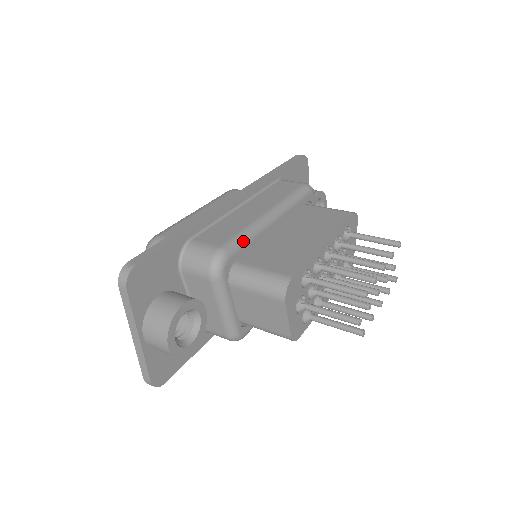
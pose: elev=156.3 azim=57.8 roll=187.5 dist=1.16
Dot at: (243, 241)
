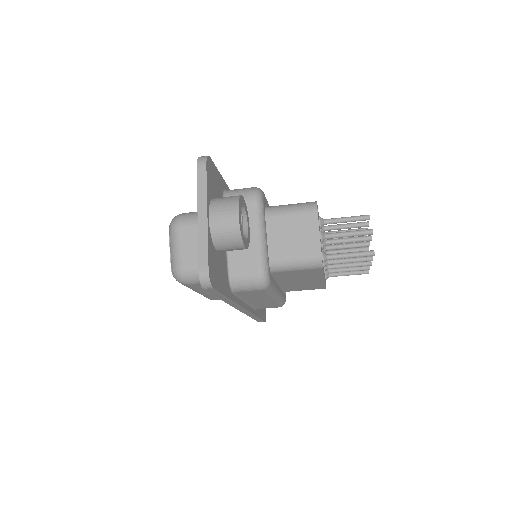
Dot at: occluded
